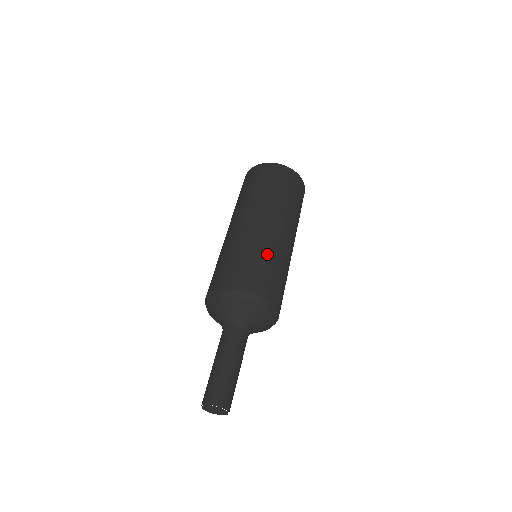
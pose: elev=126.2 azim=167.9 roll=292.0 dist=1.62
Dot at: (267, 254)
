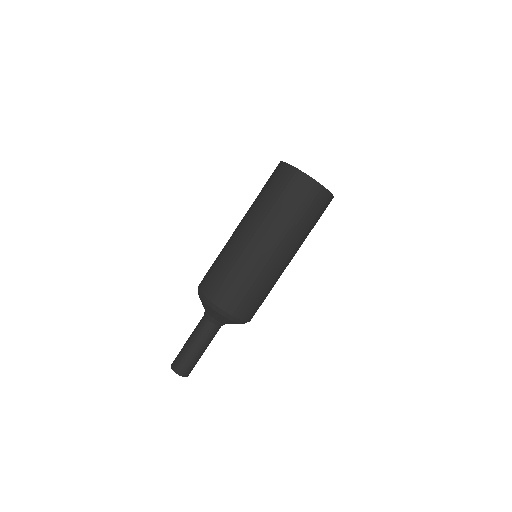
Dot at: occluded
